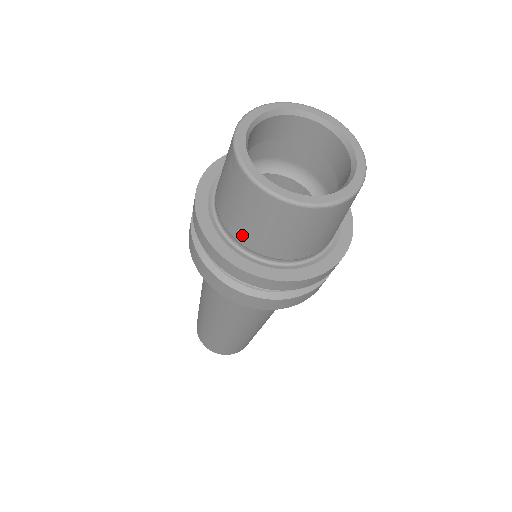
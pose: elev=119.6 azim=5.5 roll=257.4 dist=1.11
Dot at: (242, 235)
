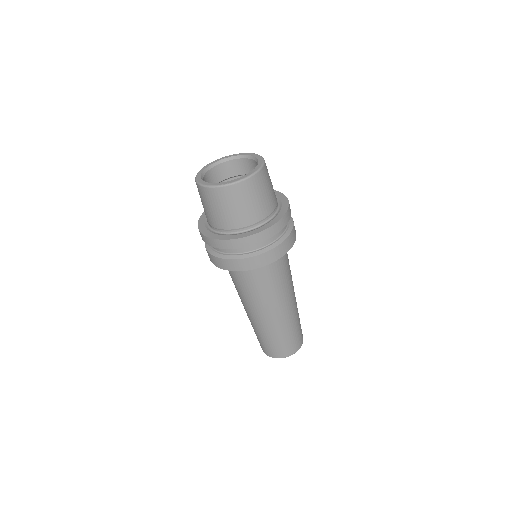
Dot at: (218, 223)
